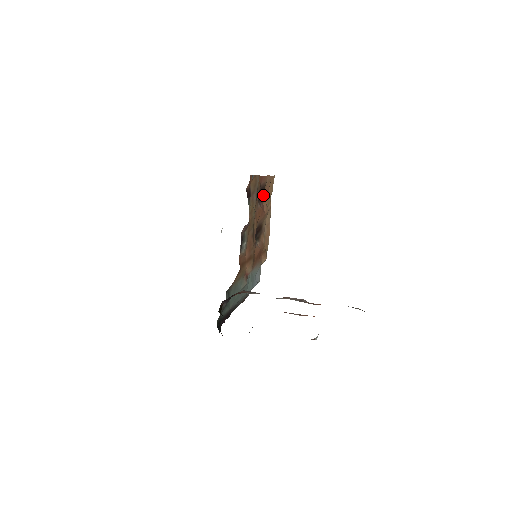
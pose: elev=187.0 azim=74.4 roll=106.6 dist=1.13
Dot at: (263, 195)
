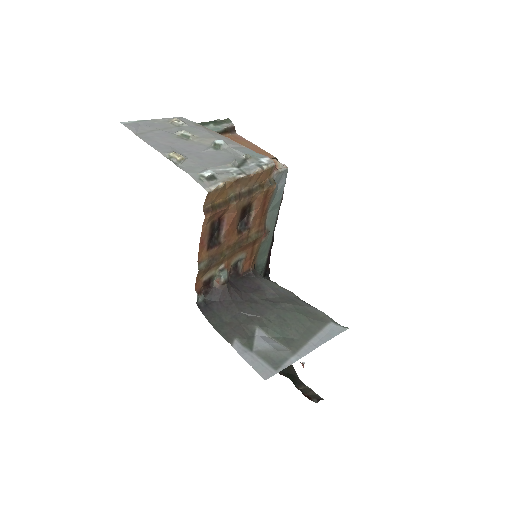
Dot at: (217, 220)
